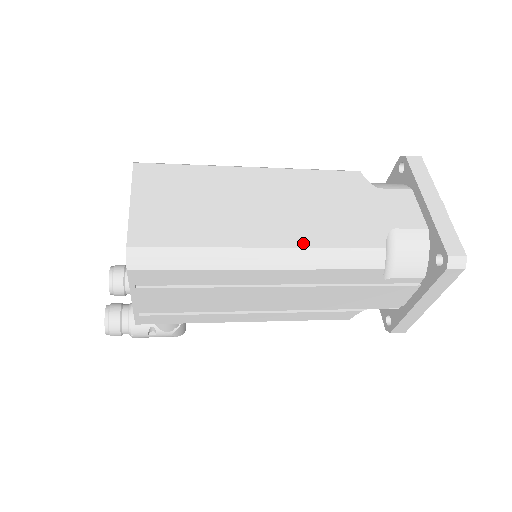
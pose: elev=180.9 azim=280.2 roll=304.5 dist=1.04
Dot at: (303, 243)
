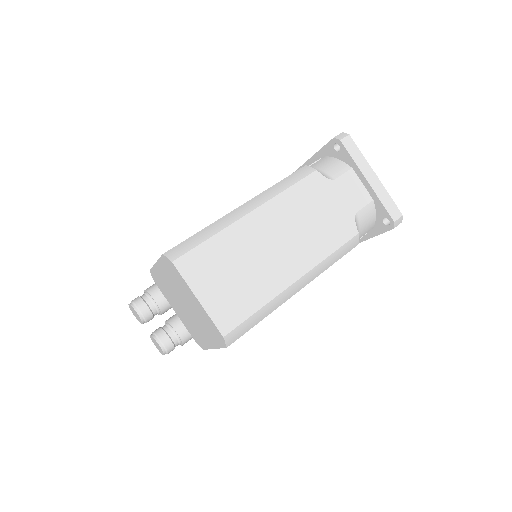
Dot at: (316, 261)
